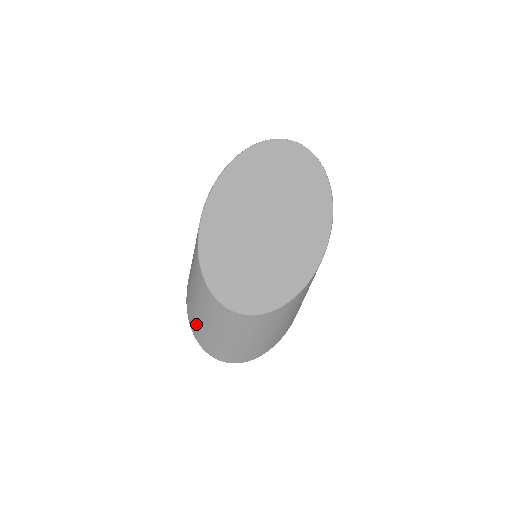
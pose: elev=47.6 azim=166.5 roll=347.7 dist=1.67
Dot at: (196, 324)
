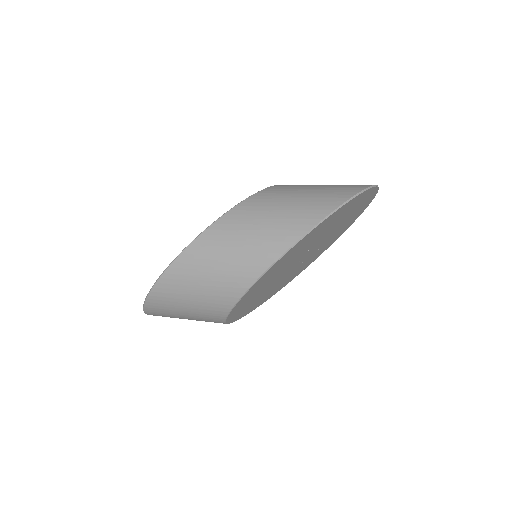
Dot at: (162, 309)
